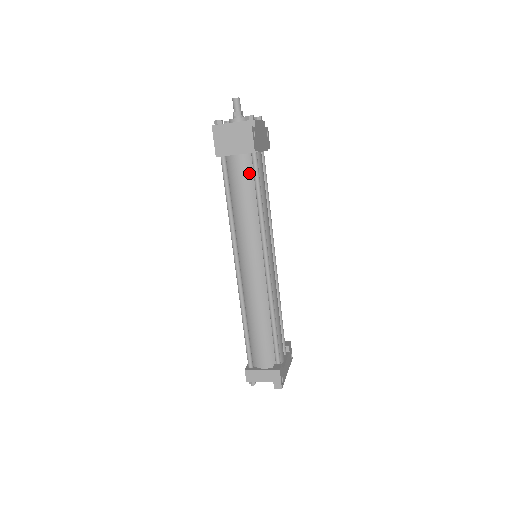
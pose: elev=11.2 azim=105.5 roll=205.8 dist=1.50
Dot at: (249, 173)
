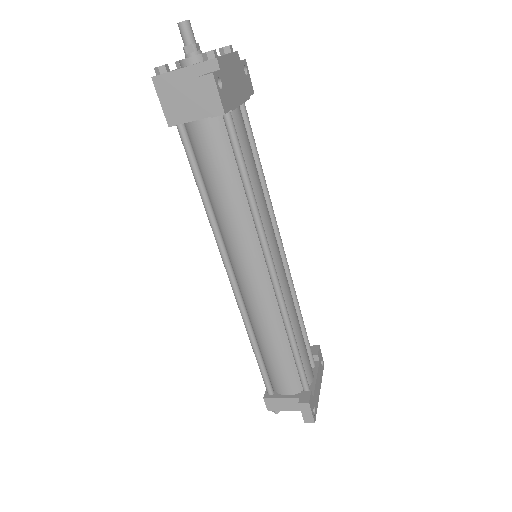
Dot at: (224, 145)
